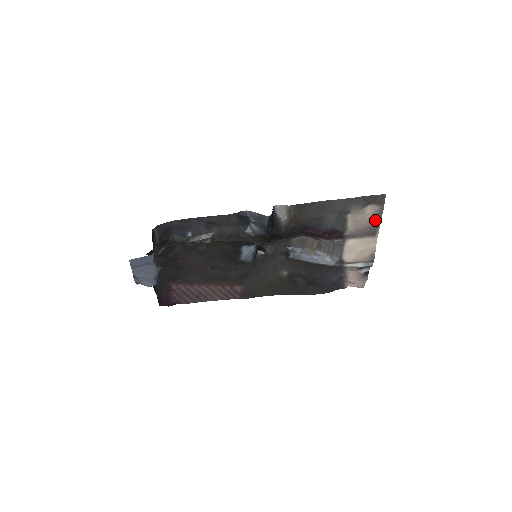
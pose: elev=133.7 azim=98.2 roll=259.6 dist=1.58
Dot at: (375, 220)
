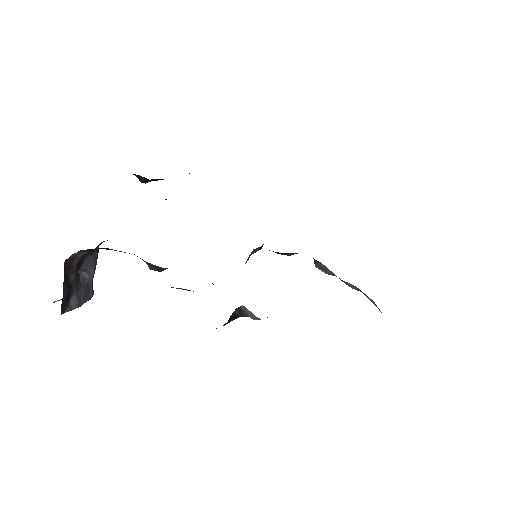
Dot at: occluded
